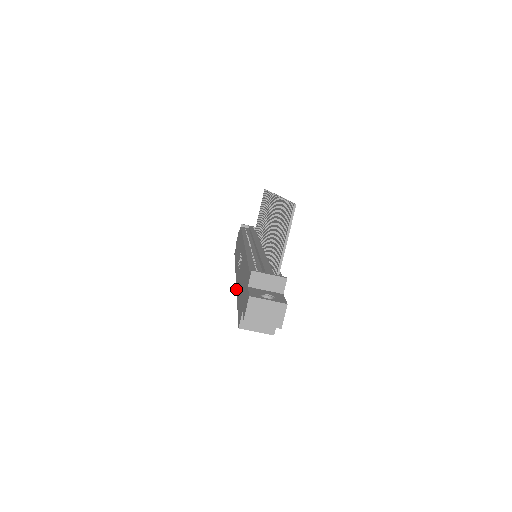
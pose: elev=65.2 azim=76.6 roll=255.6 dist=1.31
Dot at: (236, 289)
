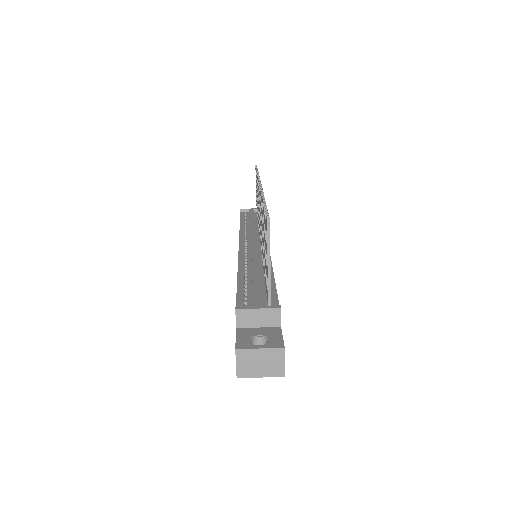
Dot at: occluded
